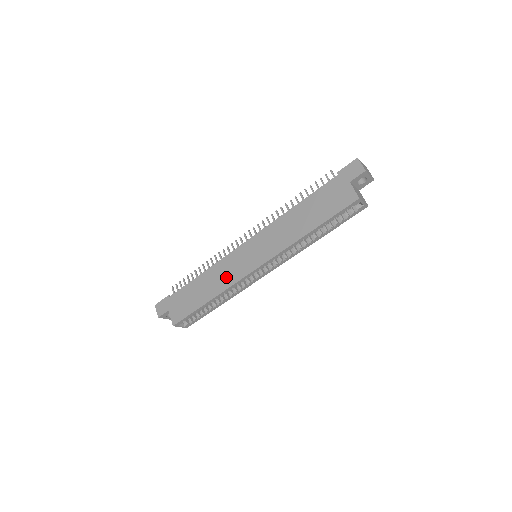
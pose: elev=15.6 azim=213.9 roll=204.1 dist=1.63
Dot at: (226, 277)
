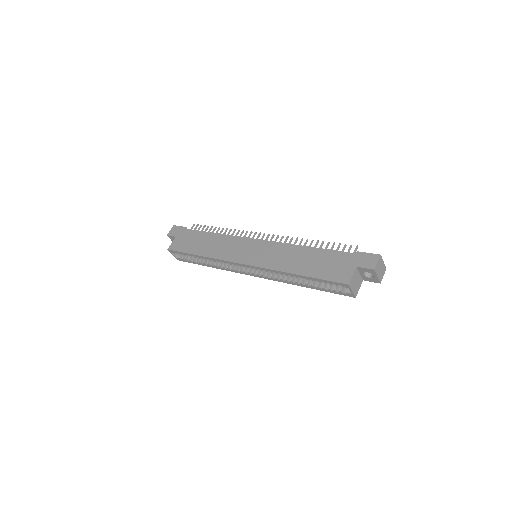
Dot at: (224, 250)
